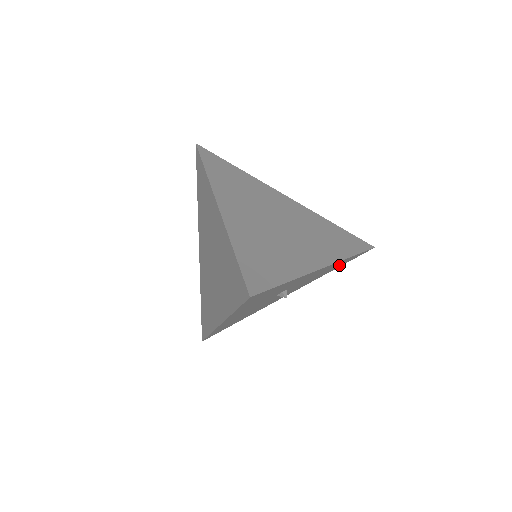
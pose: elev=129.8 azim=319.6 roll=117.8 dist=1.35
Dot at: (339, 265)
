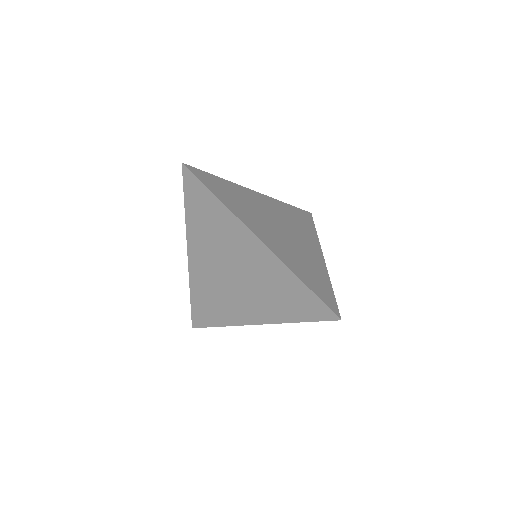
Dot at: occluded
